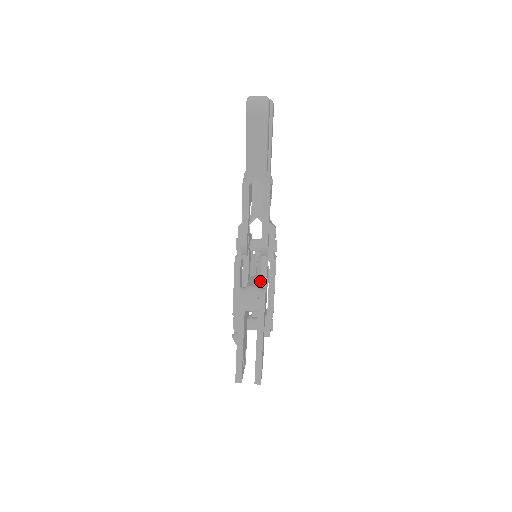
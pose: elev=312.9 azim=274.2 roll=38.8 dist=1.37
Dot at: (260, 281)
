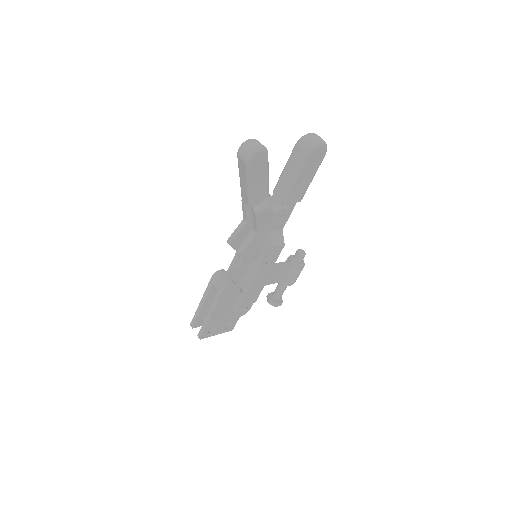
Dot at: (246, 275)
